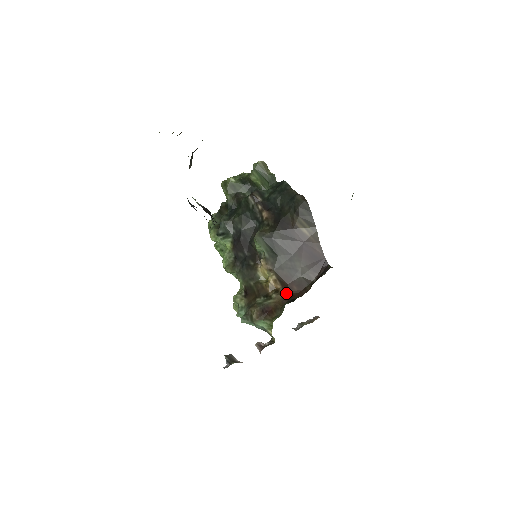
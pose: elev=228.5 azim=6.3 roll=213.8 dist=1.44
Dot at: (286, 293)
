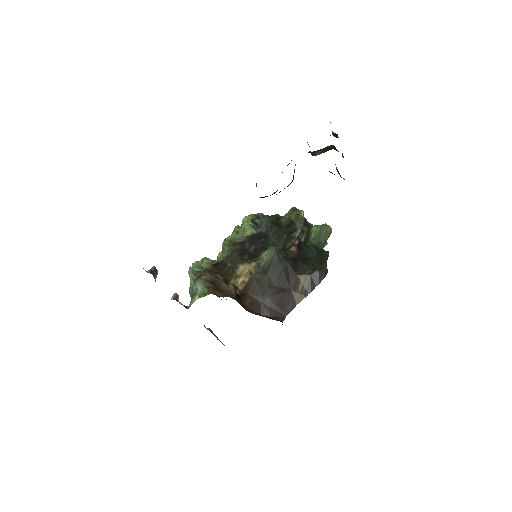
Dot at: (239, 296)
